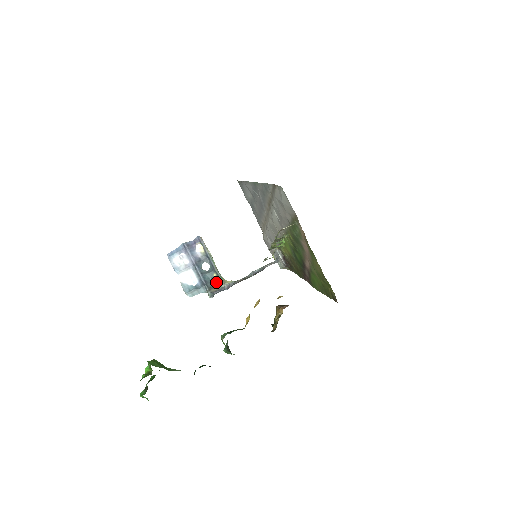
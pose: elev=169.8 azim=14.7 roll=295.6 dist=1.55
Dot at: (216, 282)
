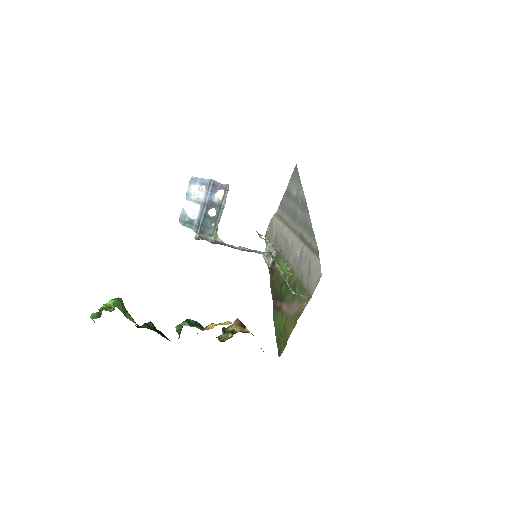
Dot at: (209, 231)
